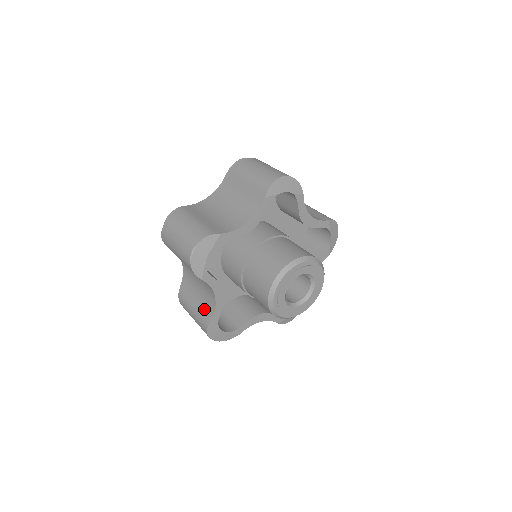
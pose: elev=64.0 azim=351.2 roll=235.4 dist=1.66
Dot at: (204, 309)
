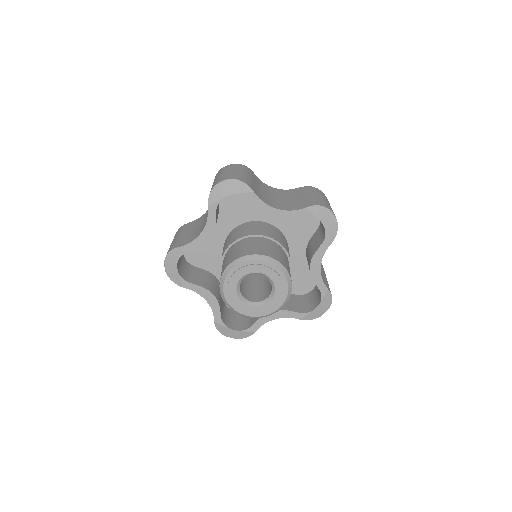
Dot at: occluded
